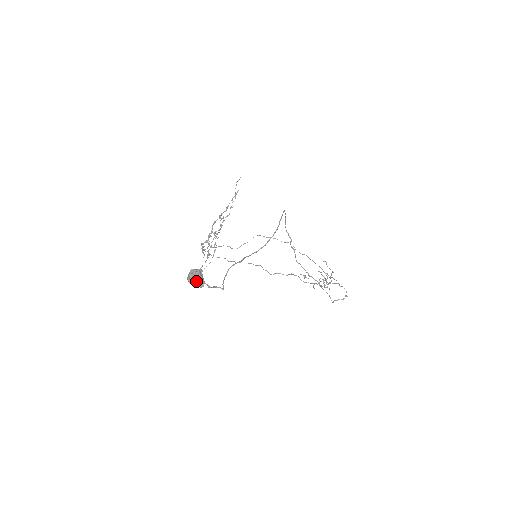
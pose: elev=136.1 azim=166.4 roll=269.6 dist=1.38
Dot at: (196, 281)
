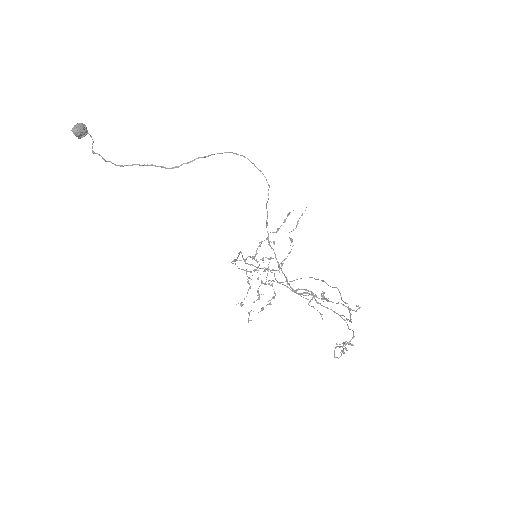
Dot at: (74, 128)
